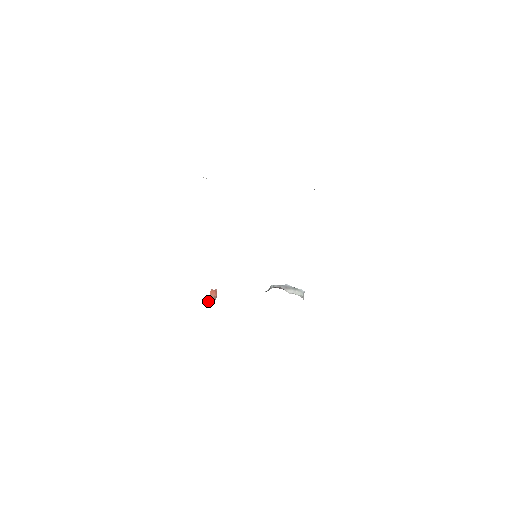
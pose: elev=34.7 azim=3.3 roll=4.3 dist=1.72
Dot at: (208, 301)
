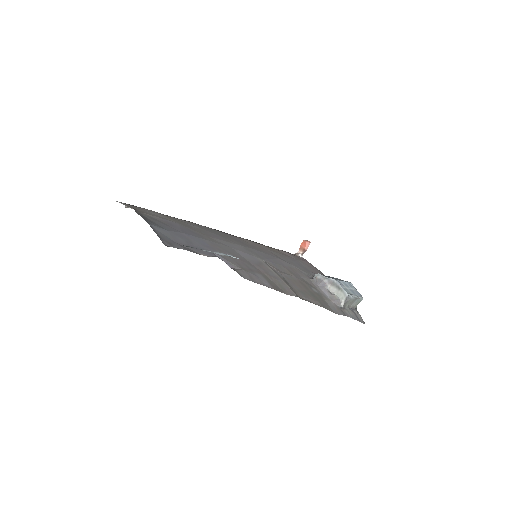
Dot at: (297, 252)
